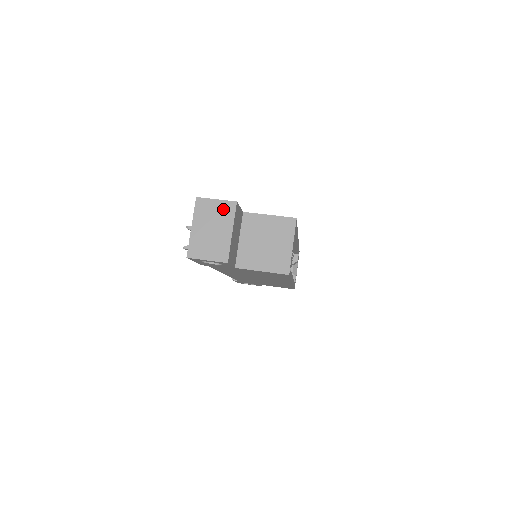
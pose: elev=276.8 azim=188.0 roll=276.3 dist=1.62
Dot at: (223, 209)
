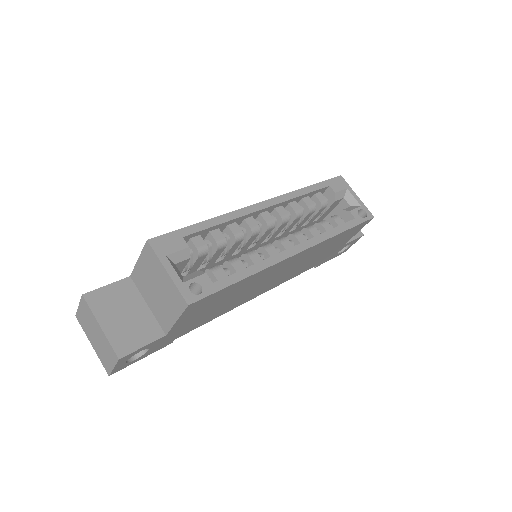
Dot at: (85, 311)
